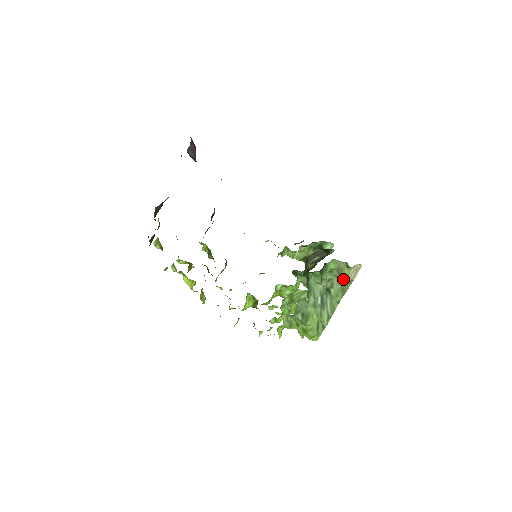
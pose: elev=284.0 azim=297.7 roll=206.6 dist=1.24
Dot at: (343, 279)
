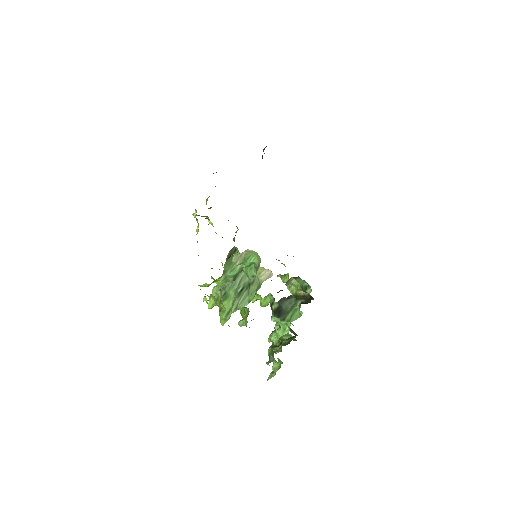
Dot at: occluded
